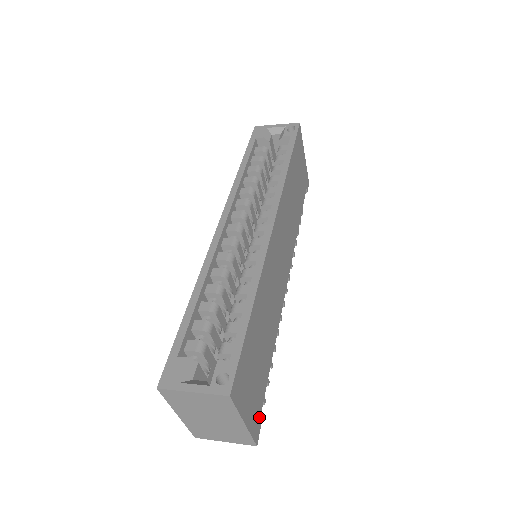
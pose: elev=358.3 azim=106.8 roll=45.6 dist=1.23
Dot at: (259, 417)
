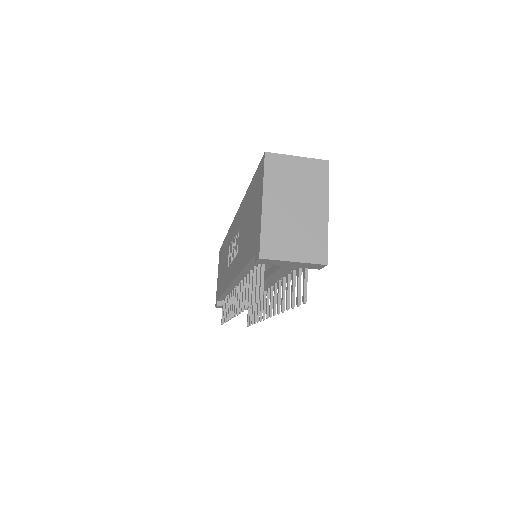
Dot at: occluded
